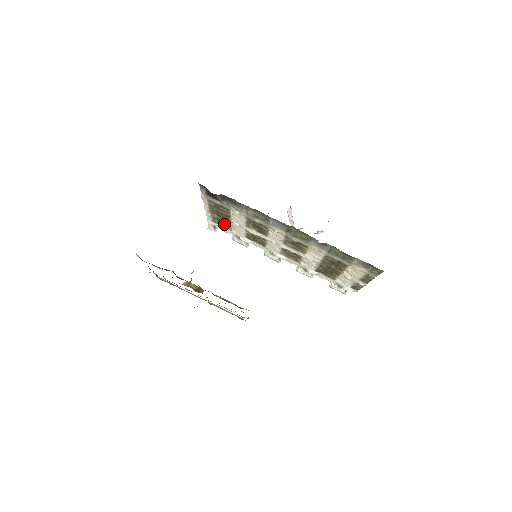
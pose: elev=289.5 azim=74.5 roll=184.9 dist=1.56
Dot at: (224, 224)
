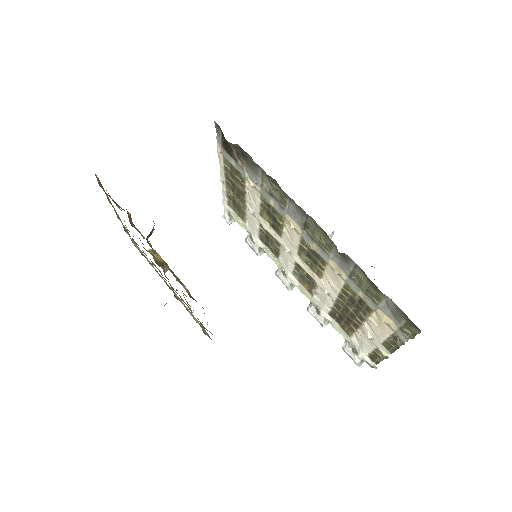
Dot at: (239, 210)
